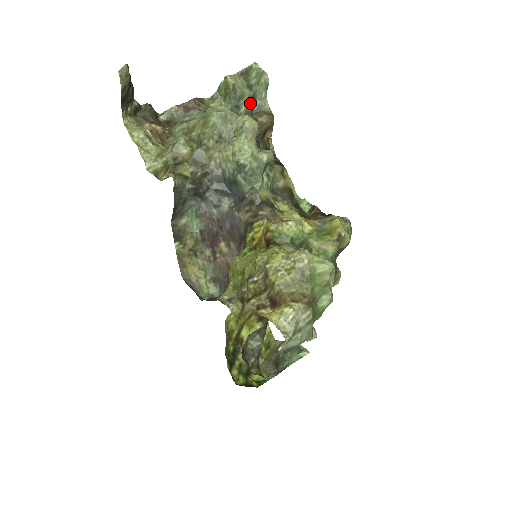
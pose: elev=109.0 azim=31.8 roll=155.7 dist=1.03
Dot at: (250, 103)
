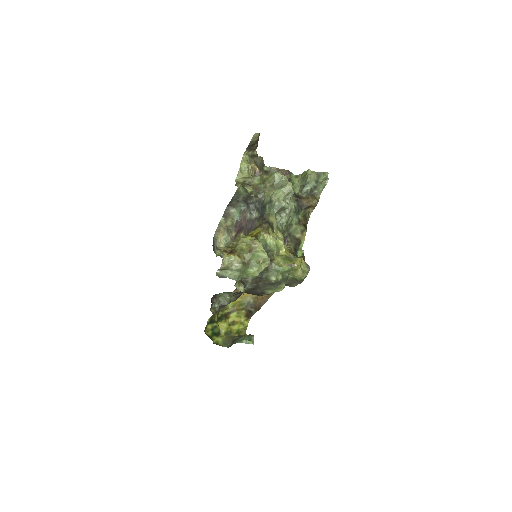
Dot at: (311, 189)
